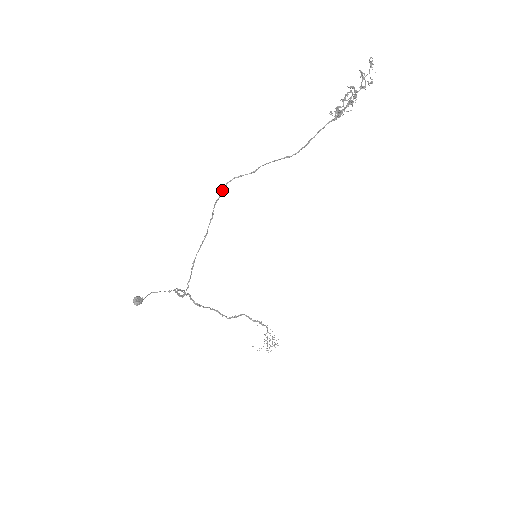
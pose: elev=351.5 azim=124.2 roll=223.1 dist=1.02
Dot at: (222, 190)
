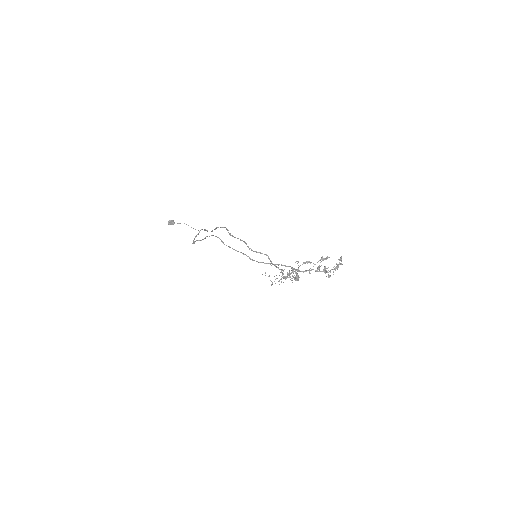
Dot at: occluded
